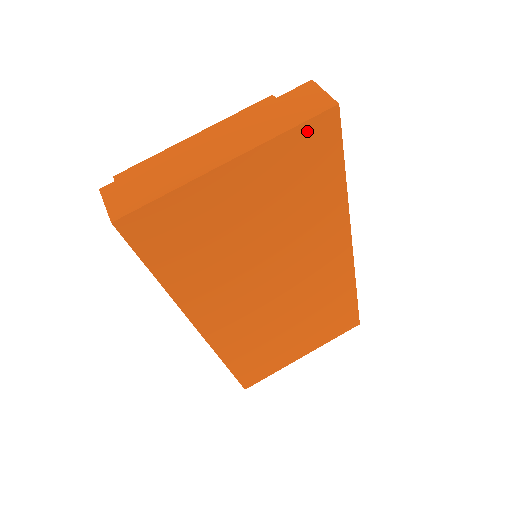
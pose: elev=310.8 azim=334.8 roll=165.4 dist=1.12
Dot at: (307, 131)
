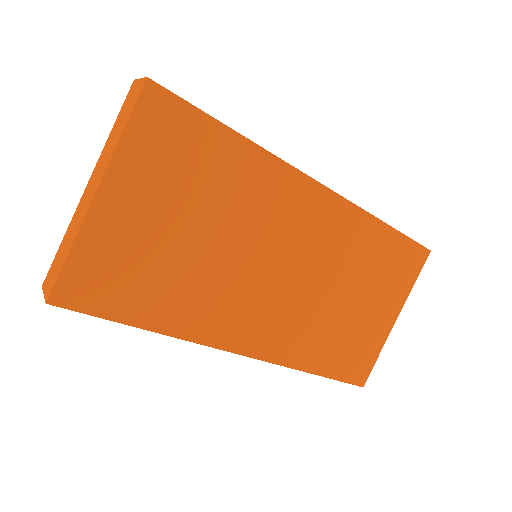
Dot at: (143, 119)
